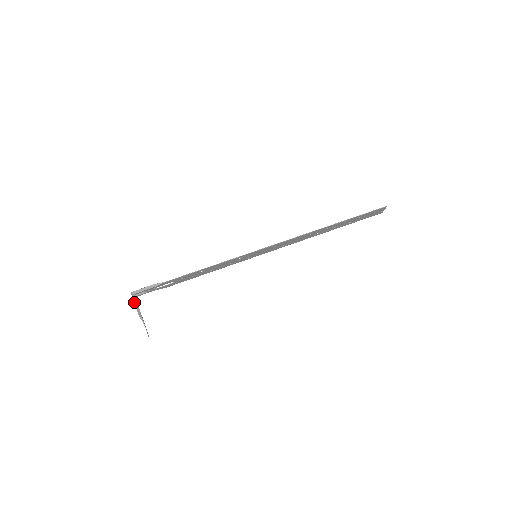
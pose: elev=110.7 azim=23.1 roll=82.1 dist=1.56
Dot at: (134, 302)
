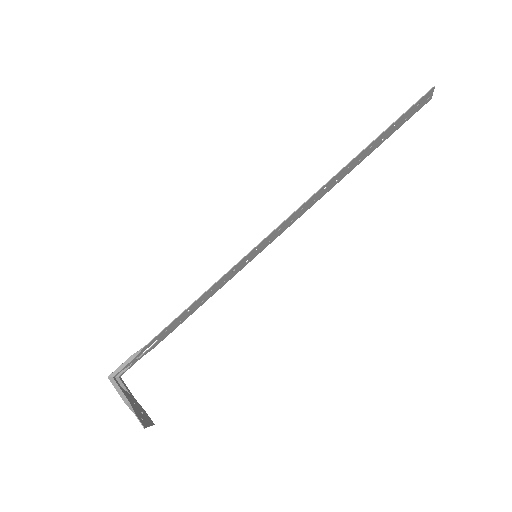
Dot at: occluded
